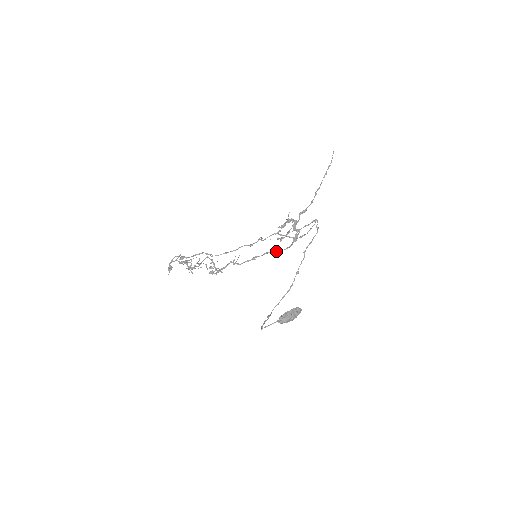
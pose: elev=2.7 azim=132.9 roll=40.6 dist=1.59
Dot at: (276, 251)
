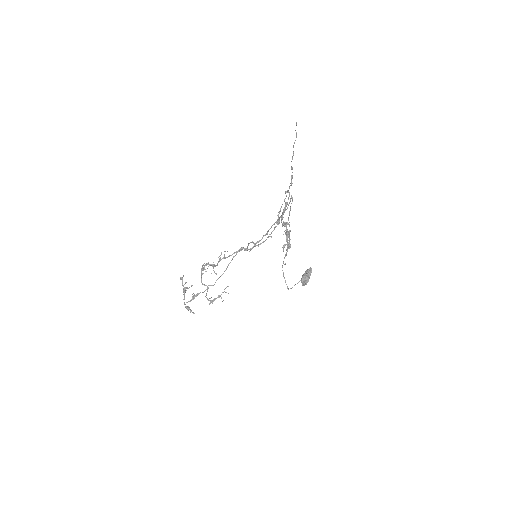
Dot at: occluded
